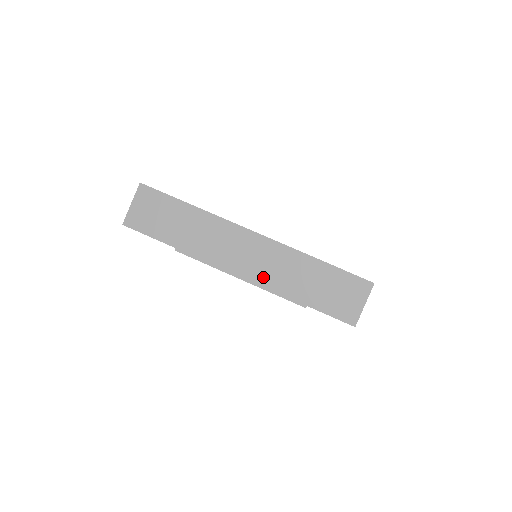
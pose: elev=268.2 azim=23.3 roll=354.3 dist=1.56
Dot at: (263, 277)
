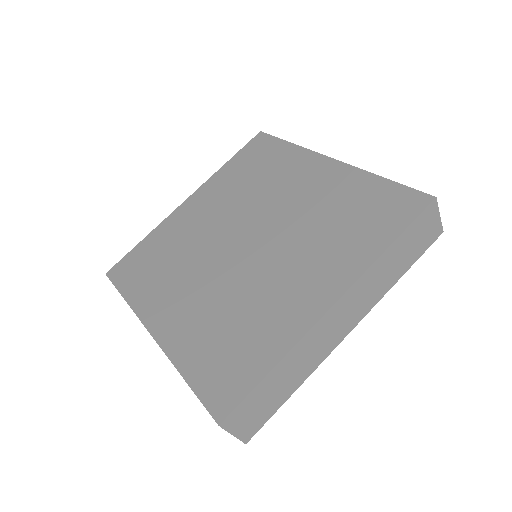
Dot at: occluded
